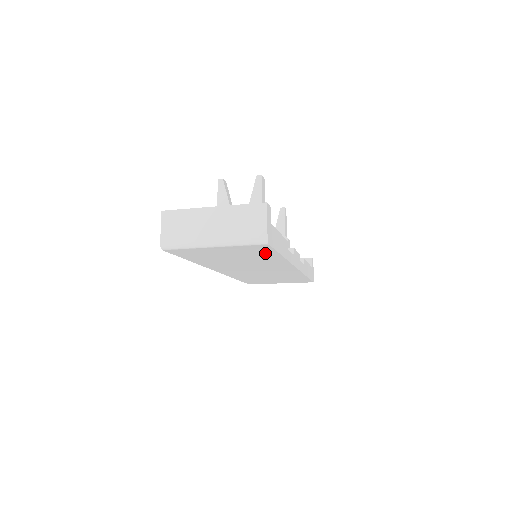
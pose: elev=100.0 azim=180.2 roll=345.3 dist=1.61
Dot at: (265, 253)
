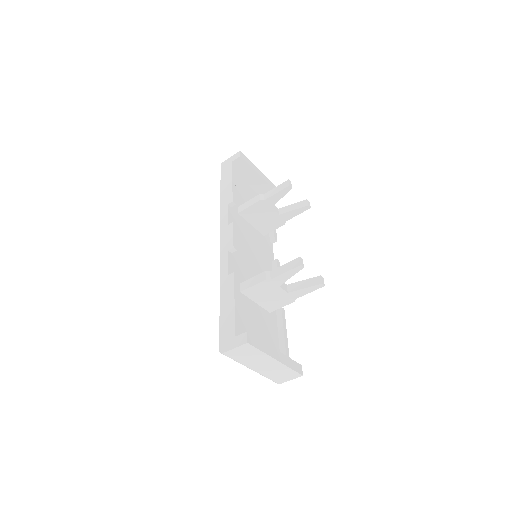
Dot at: occluded
